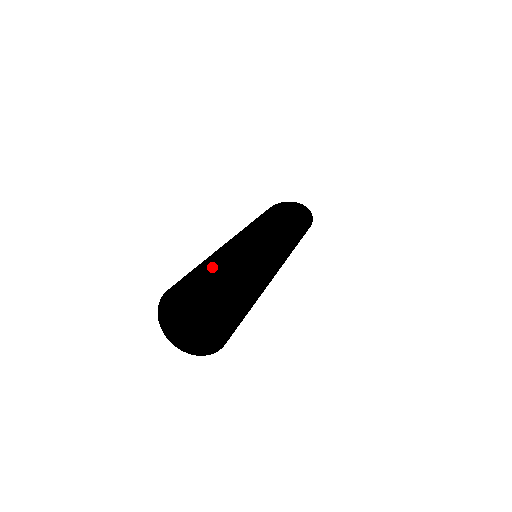
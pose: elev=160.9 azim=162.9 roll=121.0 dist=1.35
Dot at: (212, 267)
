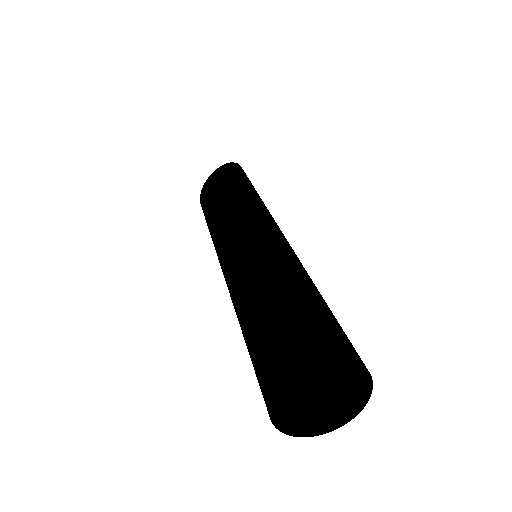
Dot at: (294, 318)
